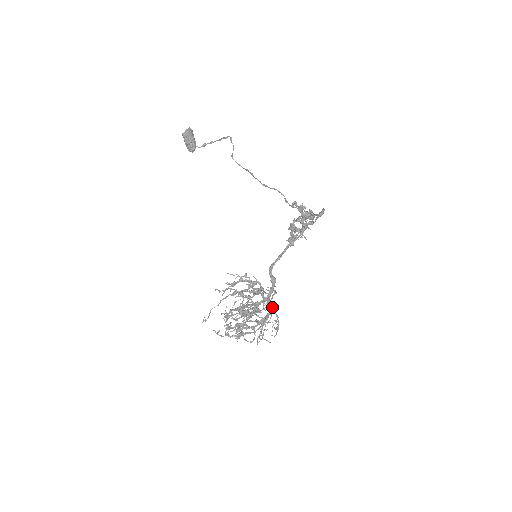
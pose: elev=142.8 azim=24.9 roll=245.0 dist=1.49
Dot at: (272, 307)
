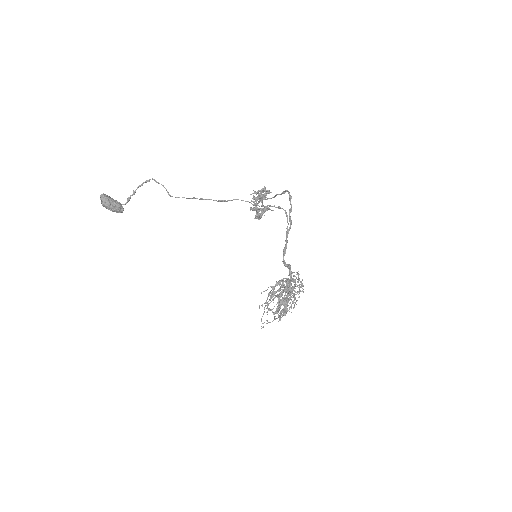
Dot at: (295, 280)
